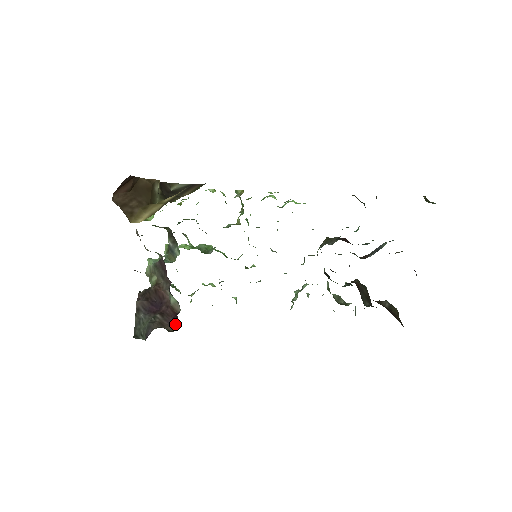
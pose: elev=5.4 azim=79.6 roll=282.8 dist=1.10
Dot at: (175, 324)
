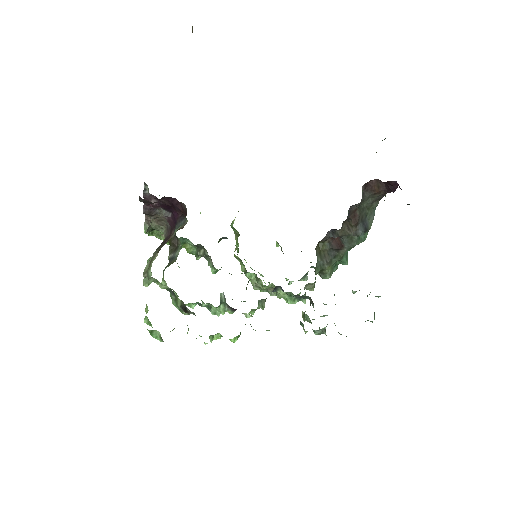
Dot at: occluded
